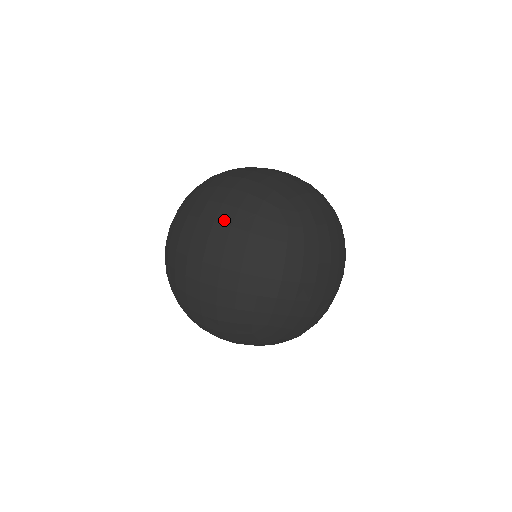
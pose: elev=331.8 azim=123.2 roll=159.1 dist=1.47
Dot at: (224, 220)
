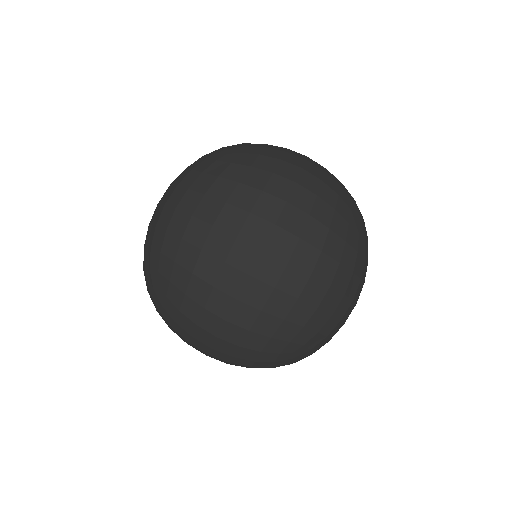
Dot at: occluded
